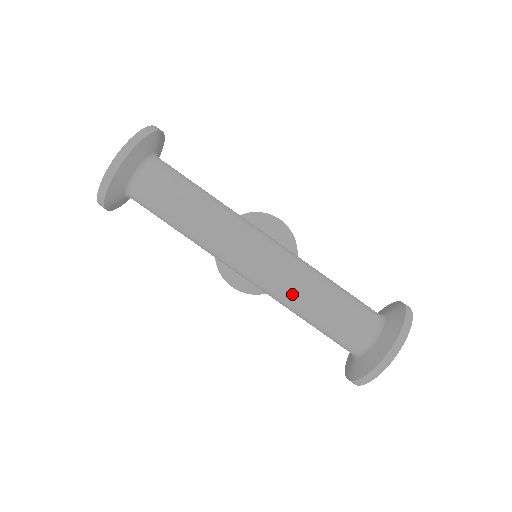
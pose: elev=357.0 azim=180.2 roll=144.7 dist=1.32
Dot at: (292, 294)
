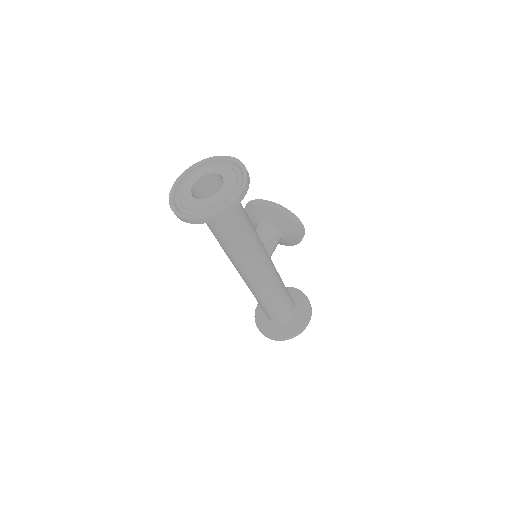
Dot at: (252, 292)
